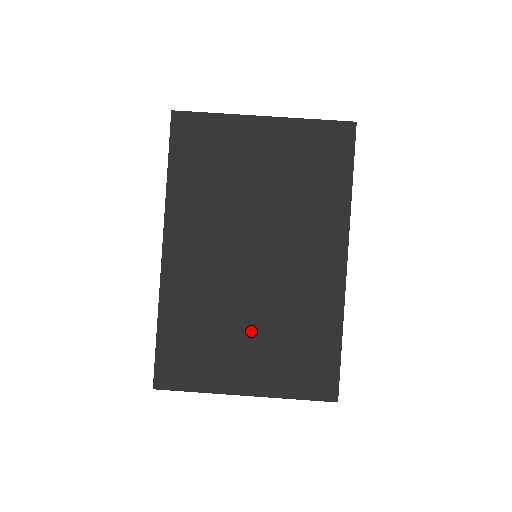
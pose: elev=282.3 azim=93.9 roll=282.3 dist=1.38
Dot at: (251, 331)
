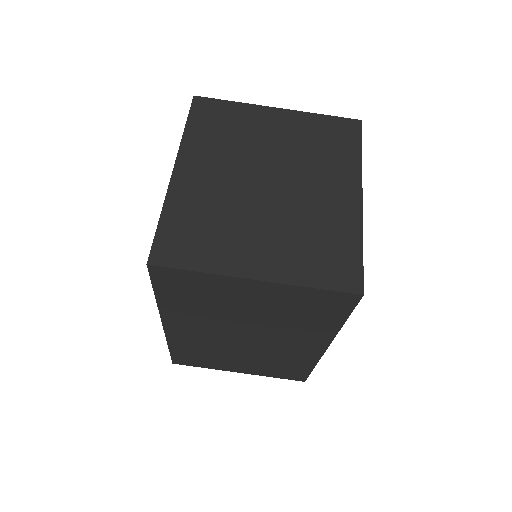
Dot at: (243, 358)
